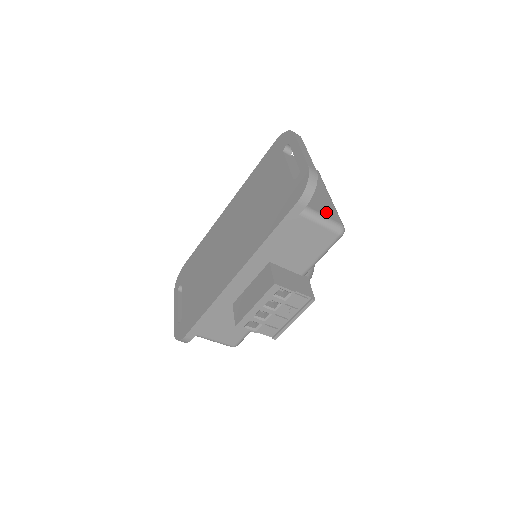
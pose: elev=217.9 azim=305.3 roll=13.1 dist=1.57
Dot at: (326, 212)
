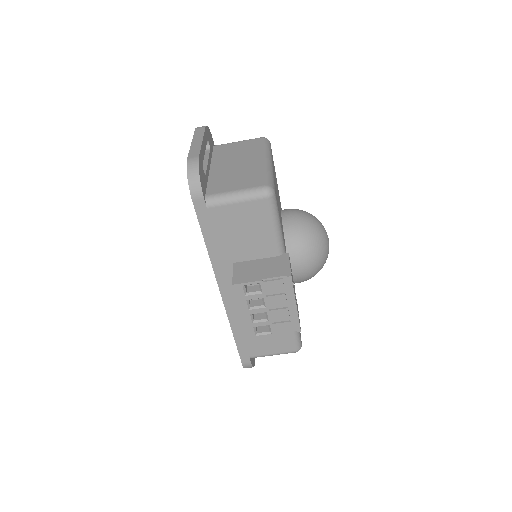
Dot at: (243, 184)
